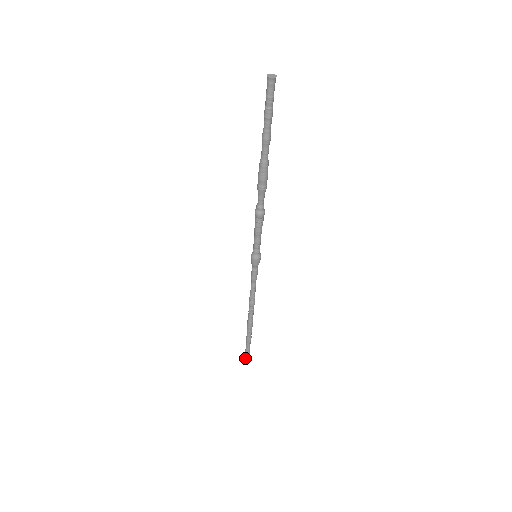
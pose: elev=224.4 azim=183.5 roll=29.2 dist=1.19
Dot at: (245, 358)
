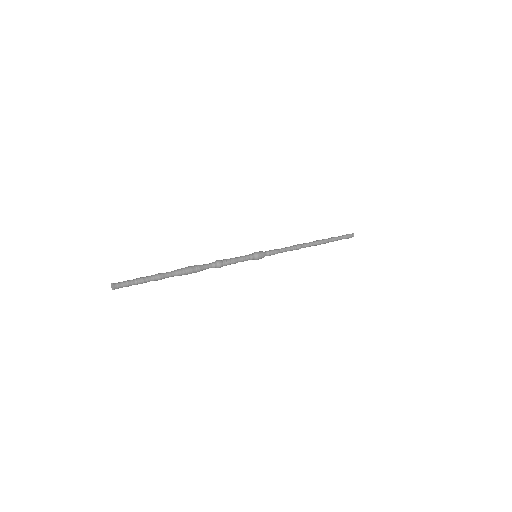
Dot at: (351, 237)
